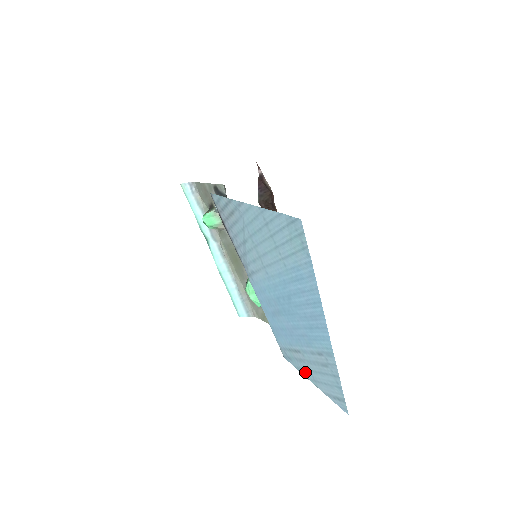
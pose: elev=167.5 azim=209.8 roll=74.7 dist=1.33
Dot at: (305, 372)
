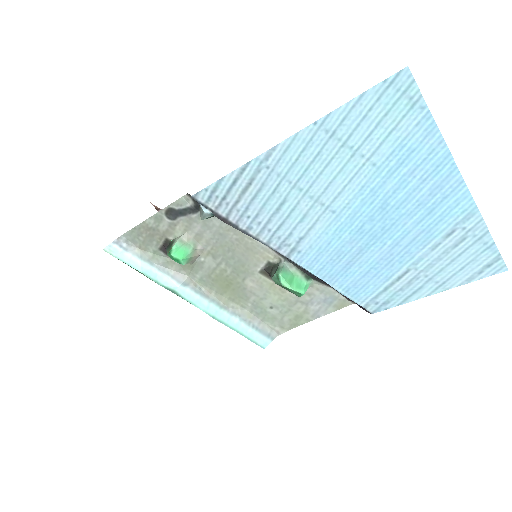
Dot at: (420, 291)
